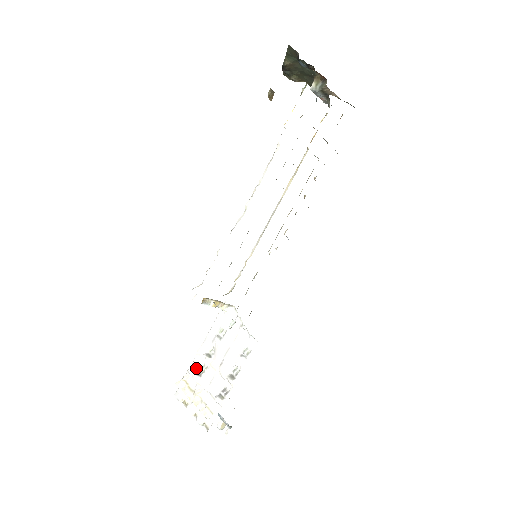
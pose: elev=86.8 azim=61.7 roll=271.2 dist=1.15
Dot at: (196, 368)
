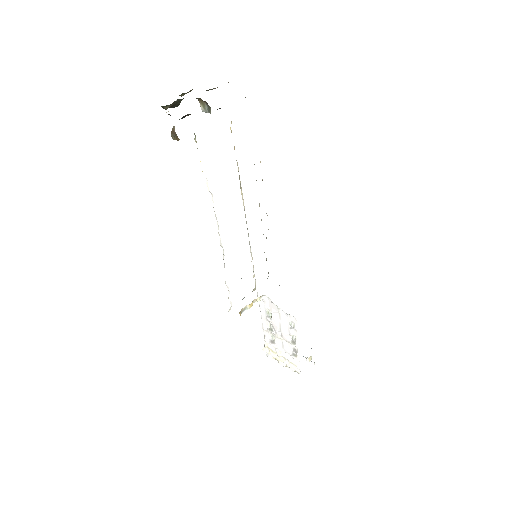
Dot at: (268, 338)
